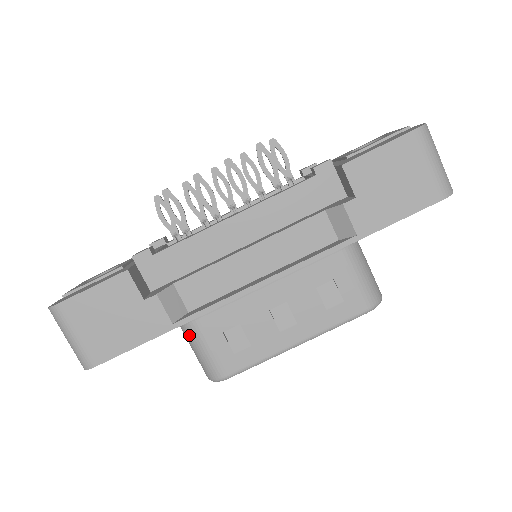
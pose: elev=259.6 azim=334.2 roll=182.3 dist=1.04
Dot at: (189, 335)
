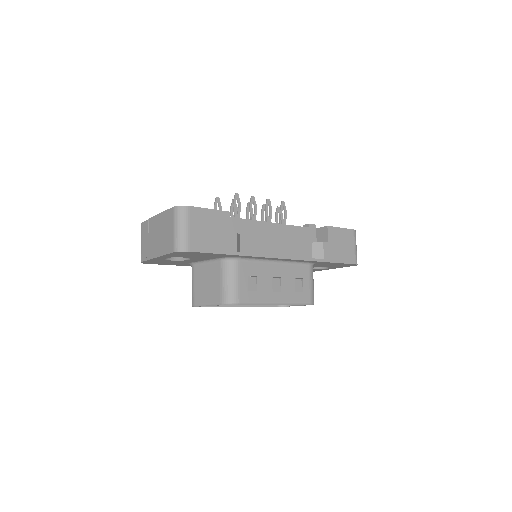
Dot at: (229, 269)
